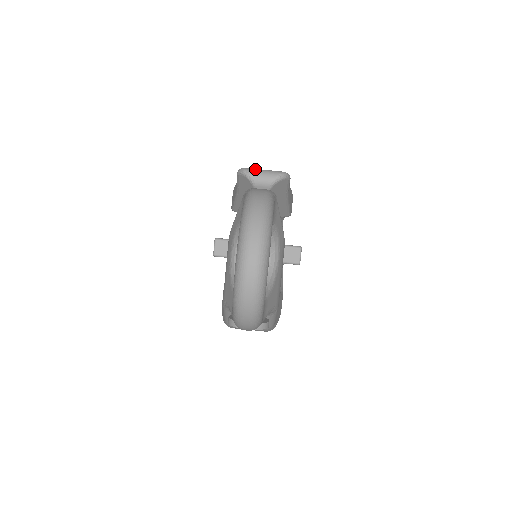
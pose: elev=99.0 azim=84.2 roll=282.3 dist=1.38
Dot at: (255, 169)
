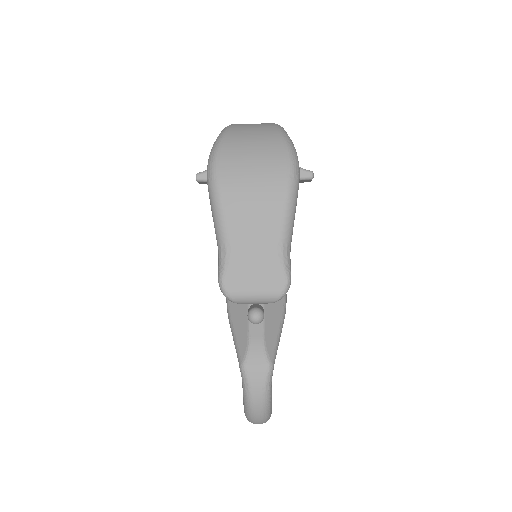
Dot at: (243, 298)
